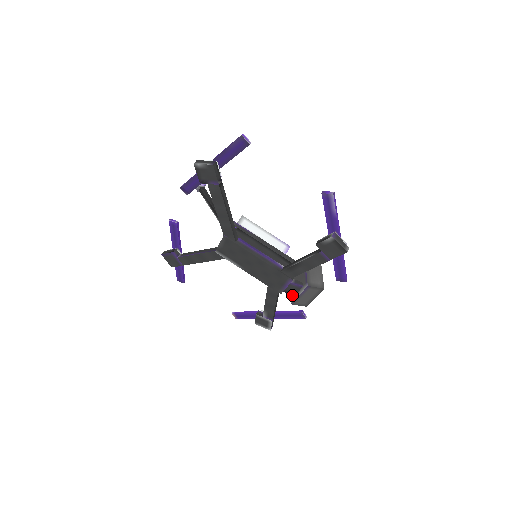
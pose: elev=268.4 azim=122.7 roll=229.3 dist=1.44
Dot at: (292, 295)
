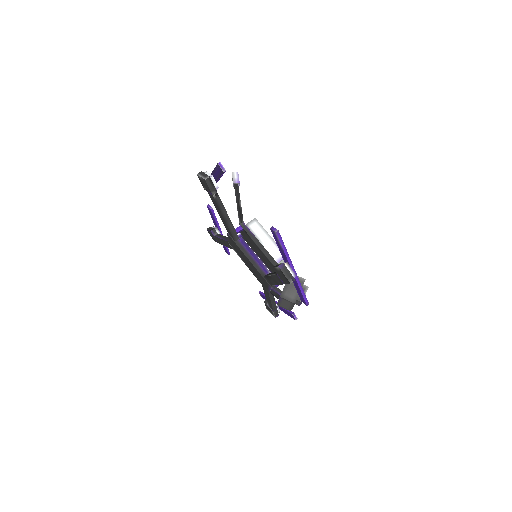
Dot at: occluded
